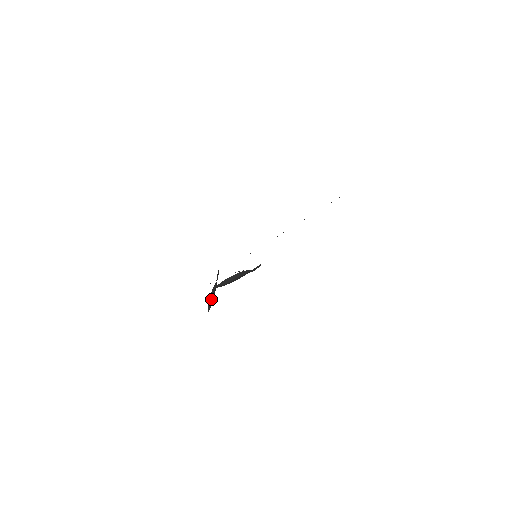
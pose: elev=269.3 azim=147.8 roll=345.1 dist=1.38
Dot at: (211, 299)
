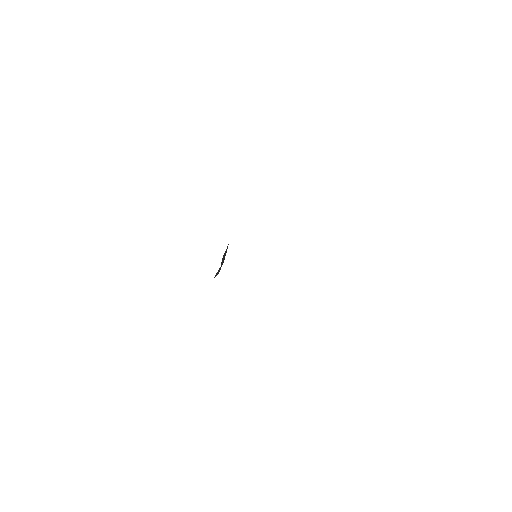
Dot at: occluded
